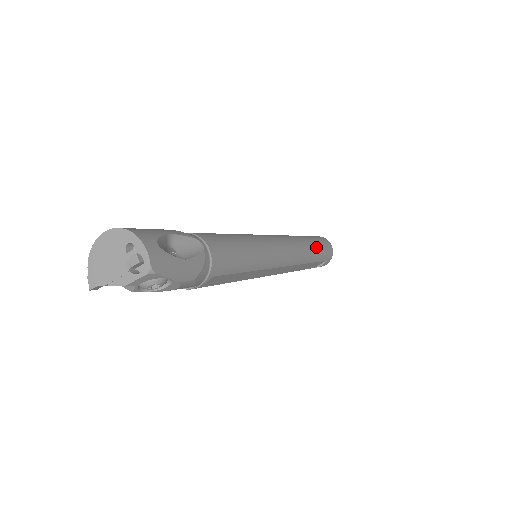
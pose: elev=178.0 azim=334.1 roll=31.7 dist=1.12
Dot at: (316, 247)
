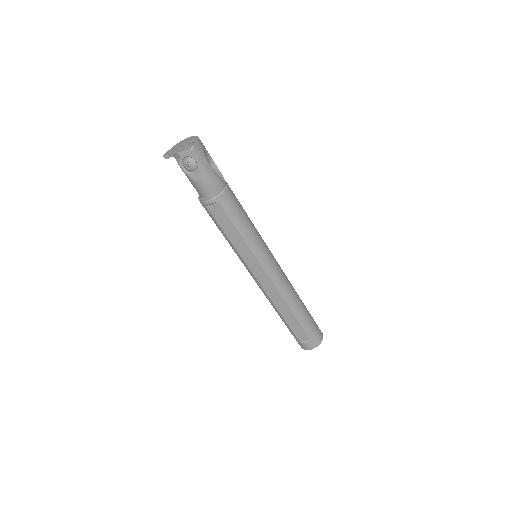
Dot at: (306, 312)
